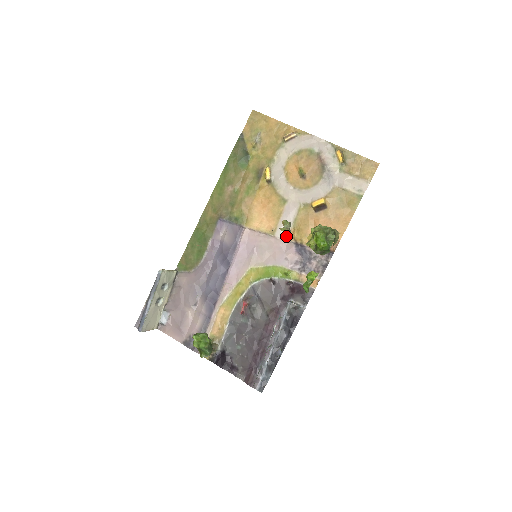
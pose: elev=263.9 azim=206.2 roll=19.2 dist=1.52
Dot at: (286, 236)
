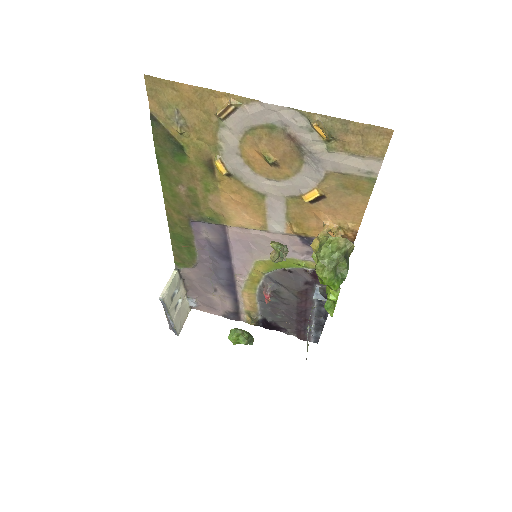
Dot at: occluded
